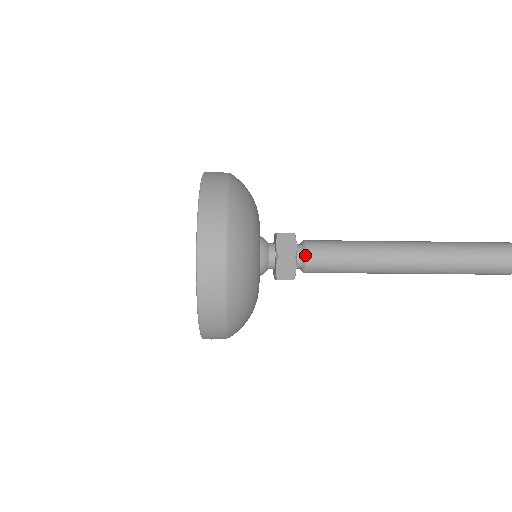
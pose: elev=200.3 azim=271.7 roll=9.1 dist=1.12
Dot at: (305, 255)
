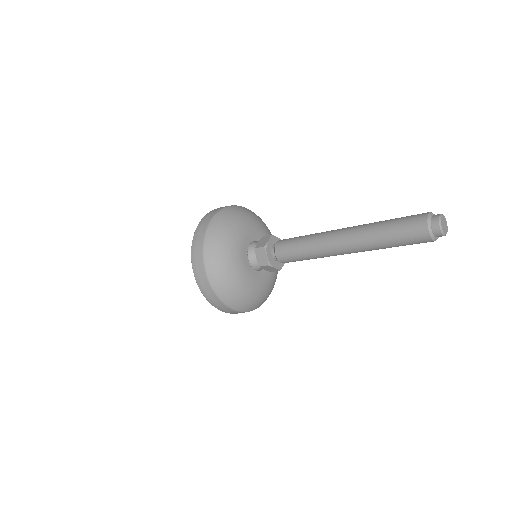
Dot at: (274, 247)
